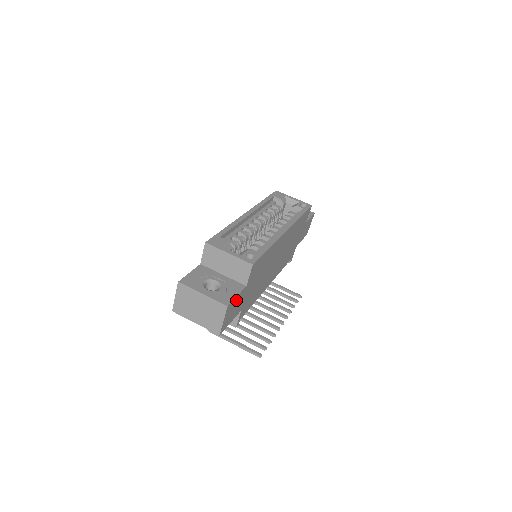
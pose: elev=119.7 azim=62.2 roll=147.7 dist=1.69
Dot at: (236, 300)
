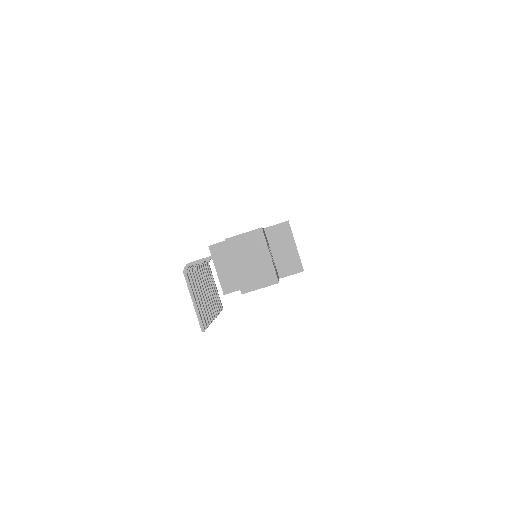
Dot at: occluded
